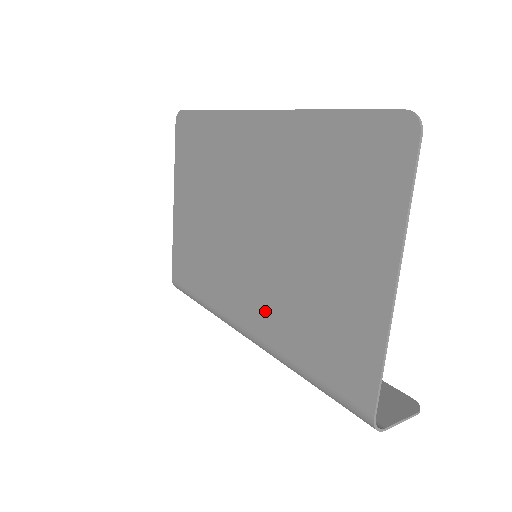
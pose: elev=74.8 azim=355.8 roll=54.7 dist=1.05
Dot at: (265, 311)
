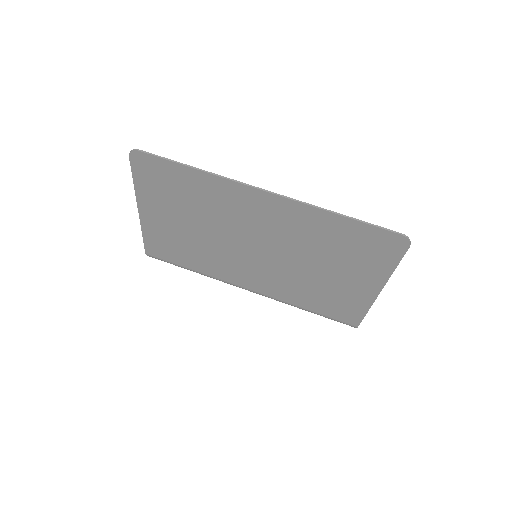
Dot at: (273, 286)
